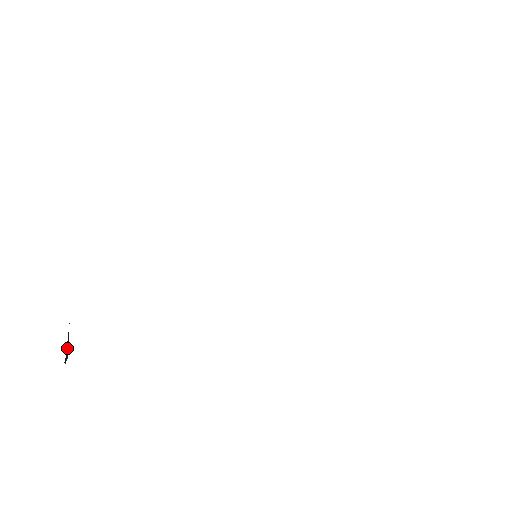
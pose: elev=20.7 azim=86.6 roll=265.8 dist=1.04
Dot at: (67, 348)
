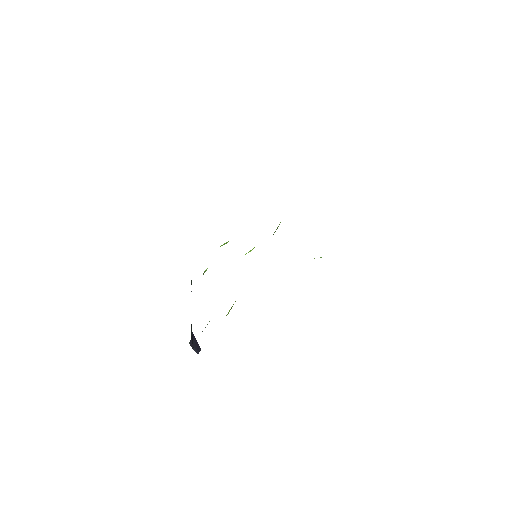
Dot at: (196, 344)
